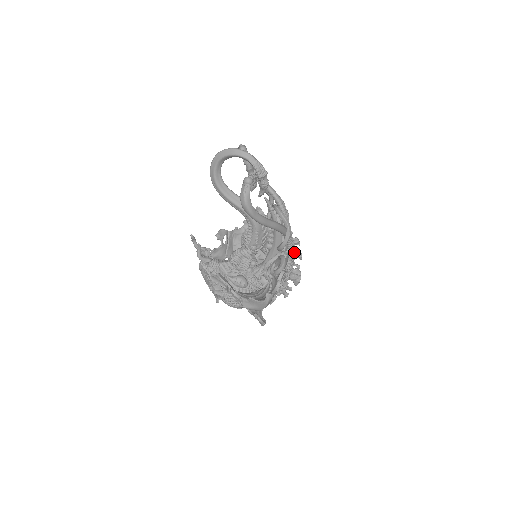
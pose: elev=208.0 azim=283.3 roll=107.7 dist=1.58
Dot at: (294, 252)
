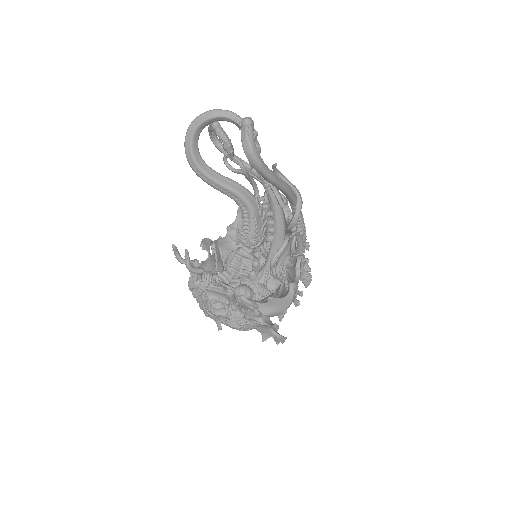
Dot at: (304, 233)
